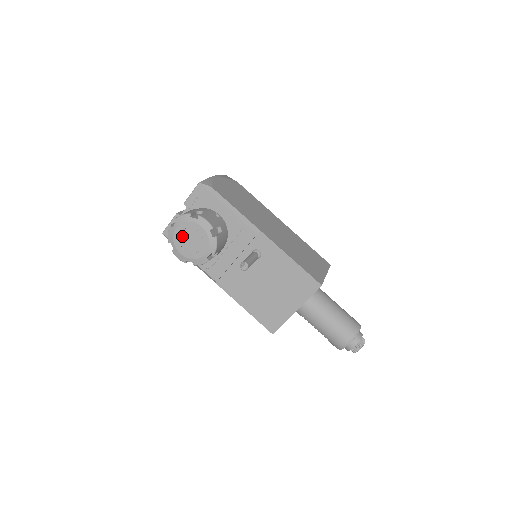
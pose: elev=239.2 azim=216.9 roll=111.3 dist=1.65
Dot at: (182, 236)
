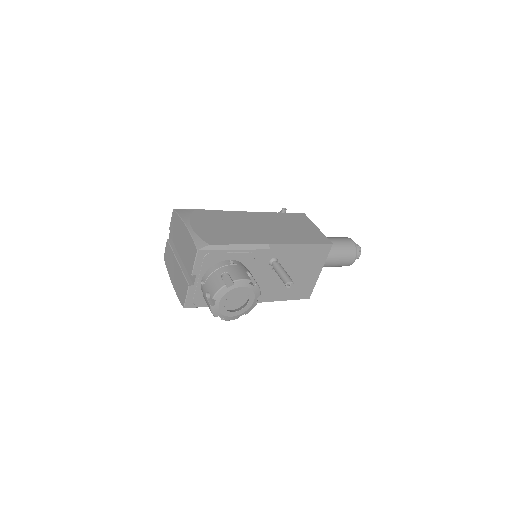
Dot at: occluded
